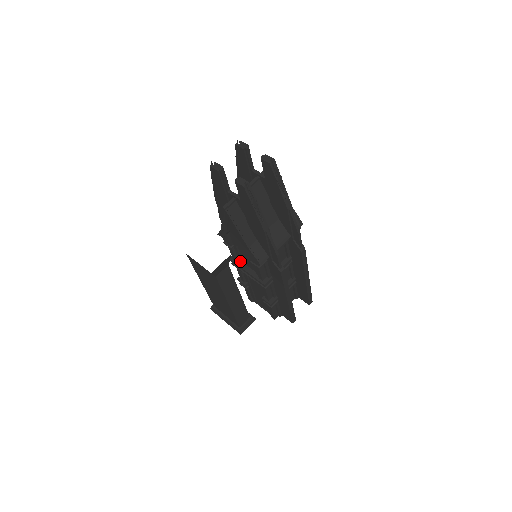
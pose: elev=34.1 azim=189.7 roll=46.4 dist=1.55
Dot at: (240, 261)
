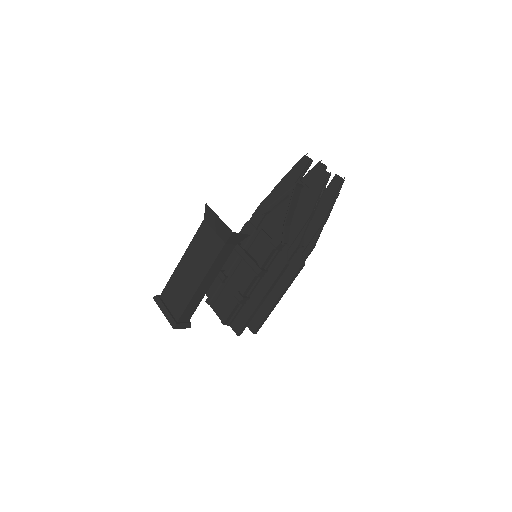
Dot at: (247, 248)
